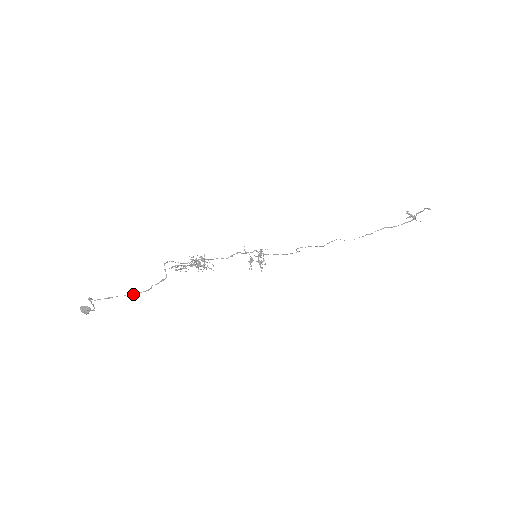
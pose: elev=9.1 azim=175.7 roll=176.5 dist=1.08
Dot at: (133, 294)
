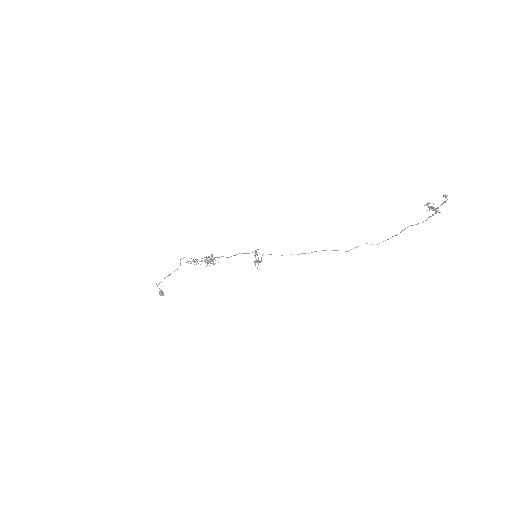
Dot at: occluded
